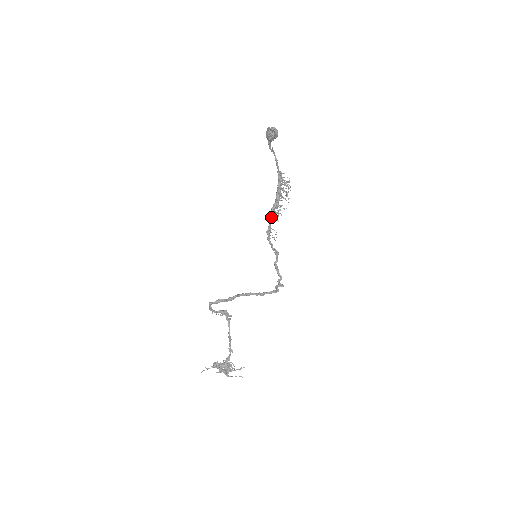
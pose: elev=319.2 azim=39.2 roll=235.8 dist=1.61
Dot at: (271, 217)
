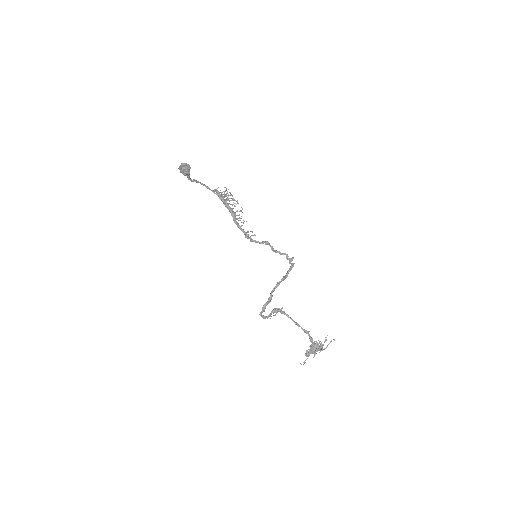
Dot at: (238, 225)
